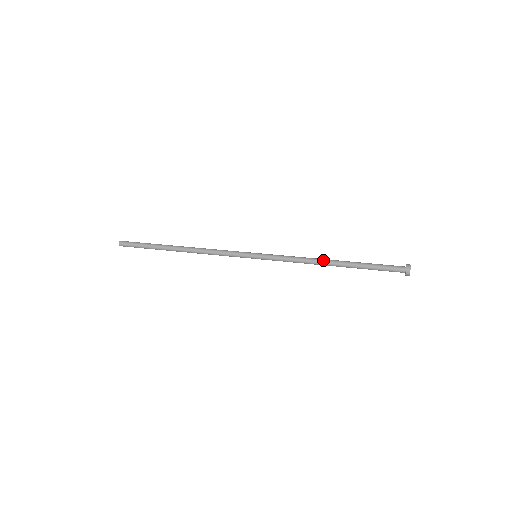
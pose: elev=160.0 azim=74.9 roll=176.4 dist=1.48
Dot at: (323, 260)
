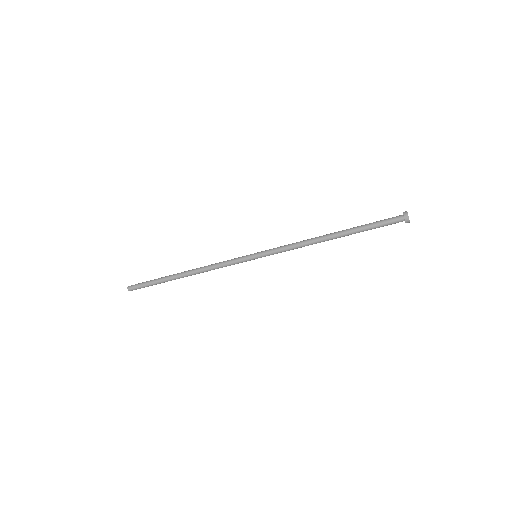
Dot at: (320, 236)
